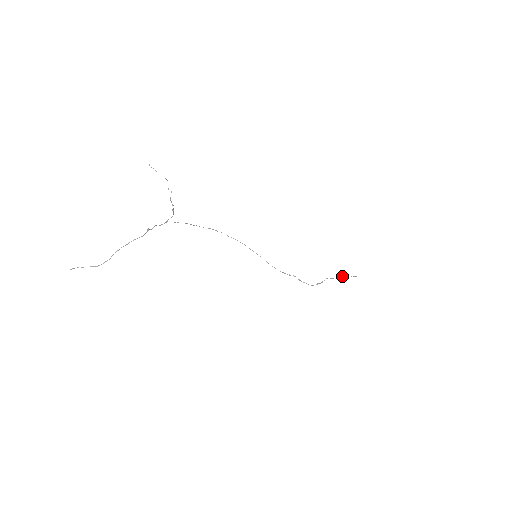
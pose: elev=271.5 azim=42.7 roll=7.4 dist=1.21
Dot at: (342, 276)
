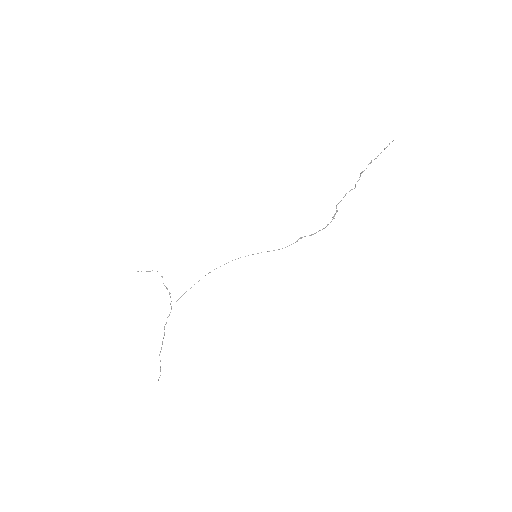
Dot at: (359, 177)
